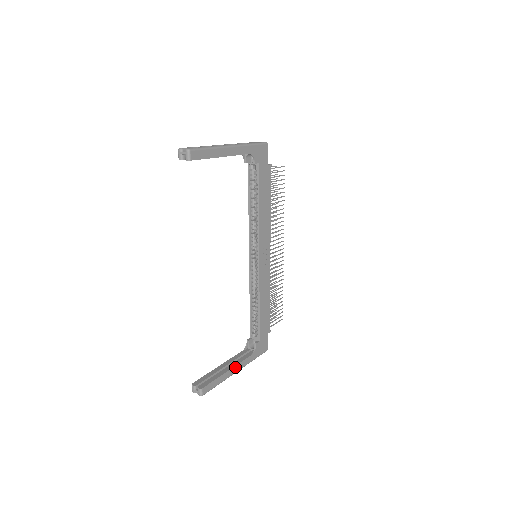
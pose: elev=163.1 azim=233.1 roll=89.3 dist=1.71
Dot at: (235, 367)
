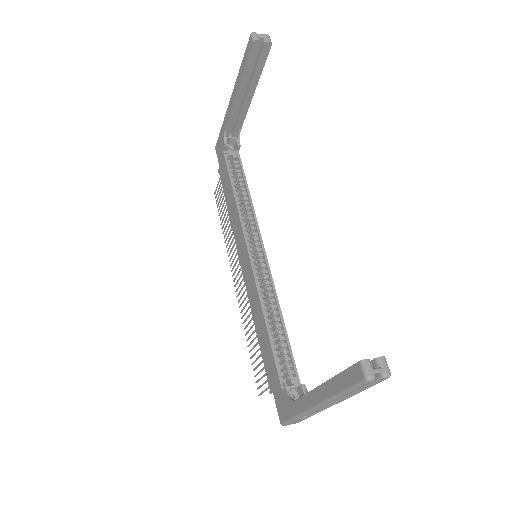
Dot at: occluded
